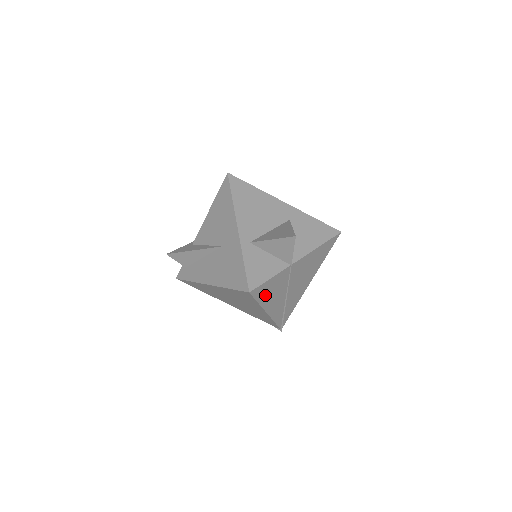
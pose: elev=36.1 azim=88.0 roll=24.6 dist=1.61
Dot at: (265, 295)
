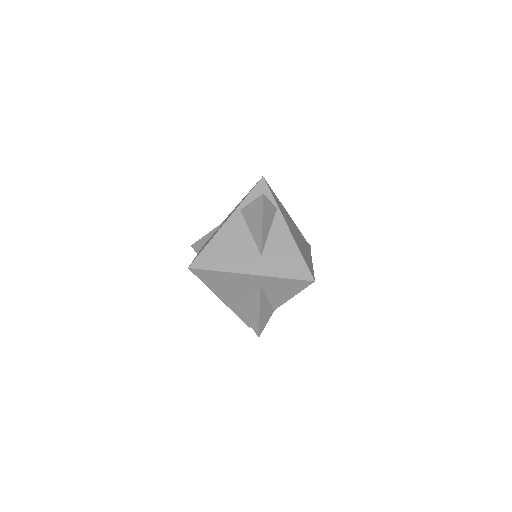
Dot at: occluded
